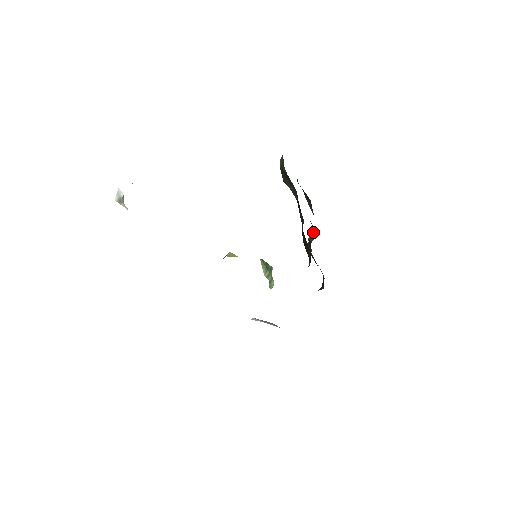
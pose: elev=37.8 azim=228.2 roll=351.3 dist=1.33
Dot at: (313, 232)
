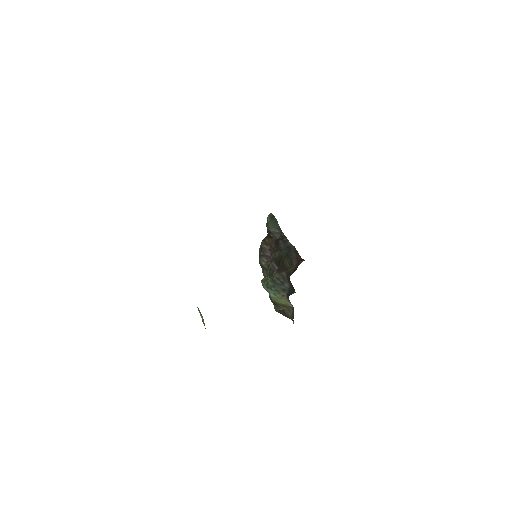
Dot at: (265, 278)
